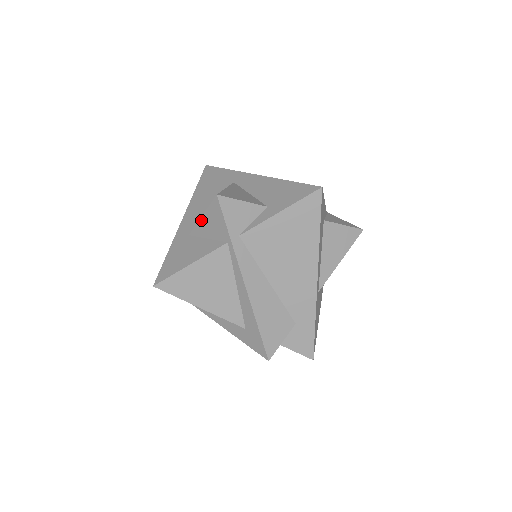
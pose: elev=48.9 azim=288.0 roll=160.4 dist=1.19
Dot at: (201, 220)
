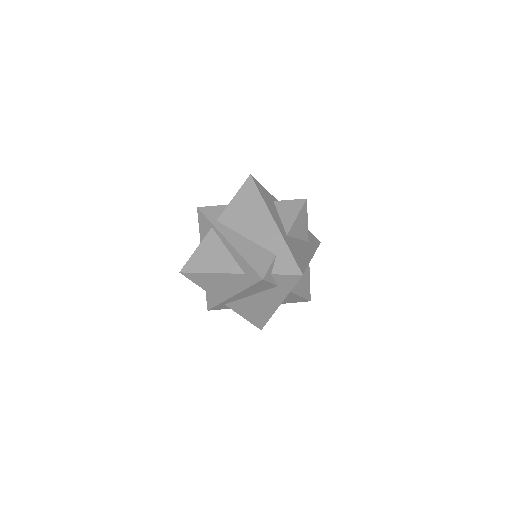
Dot at: (200, 232)
